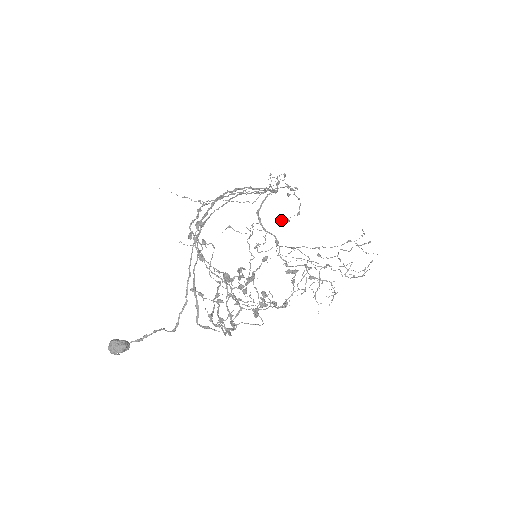
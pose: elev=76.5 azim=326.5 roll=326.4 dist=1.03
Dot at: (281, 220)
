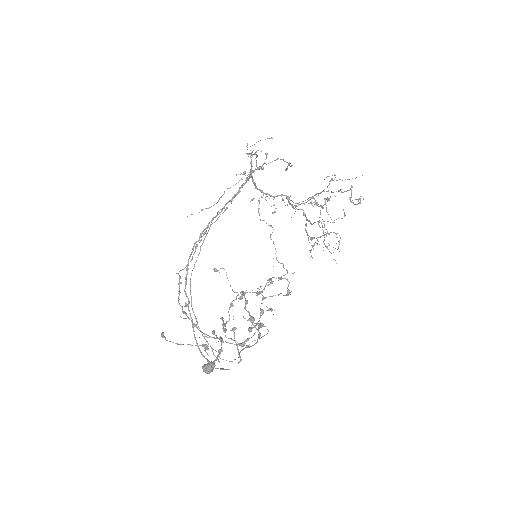
Dot at: (285, 169)
